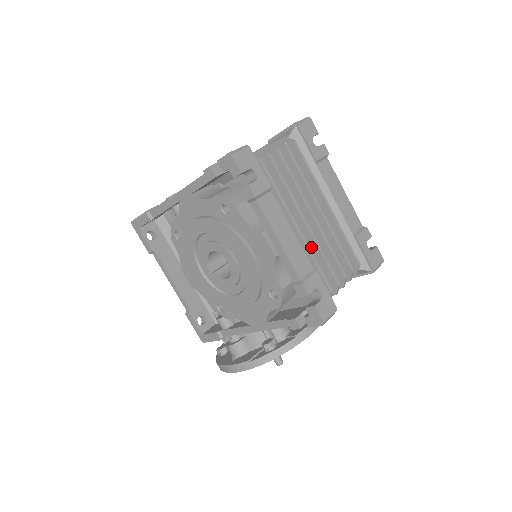
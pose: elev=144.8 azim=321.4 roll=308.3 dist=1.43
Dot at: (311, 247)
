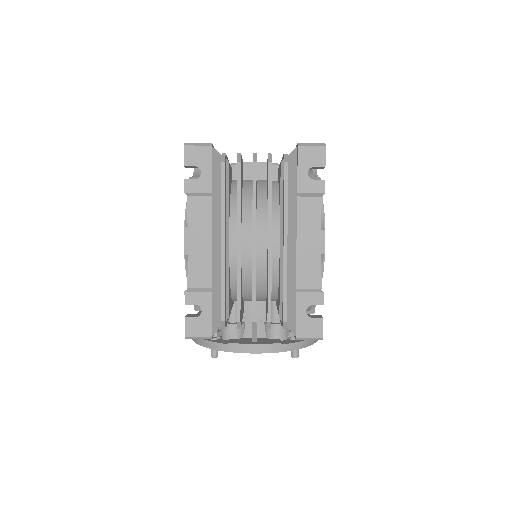
Dot at: occluded
